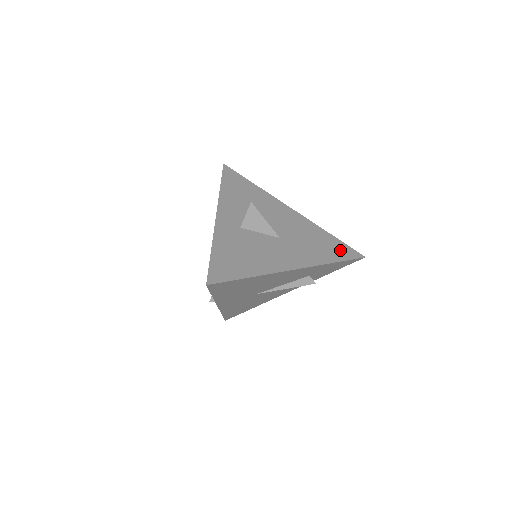
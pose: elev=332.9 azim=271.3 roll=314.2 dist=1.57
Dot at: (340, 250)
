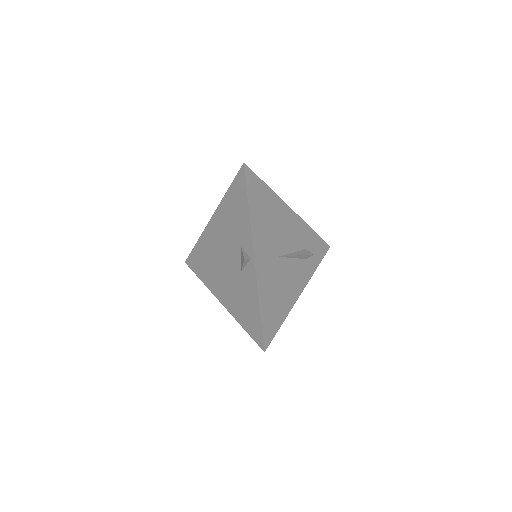
Dot at: occluded
